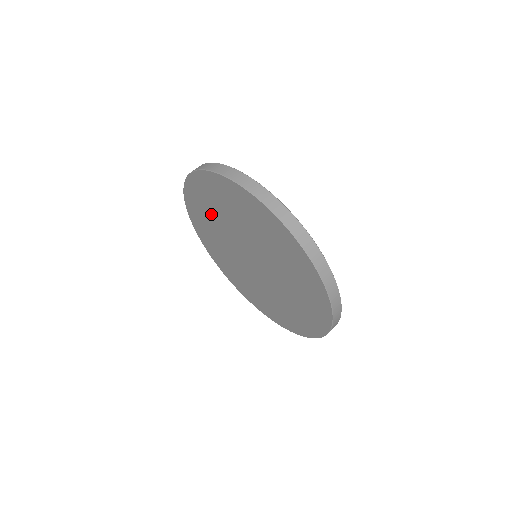
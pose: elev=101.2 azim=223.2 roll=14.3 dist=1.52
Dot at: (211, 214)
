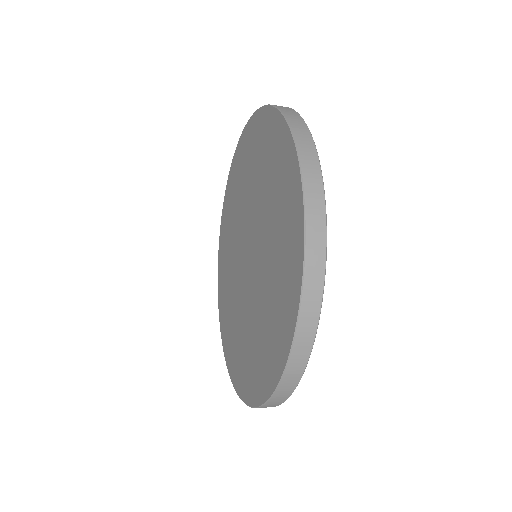
Dot at: (234, 210)
